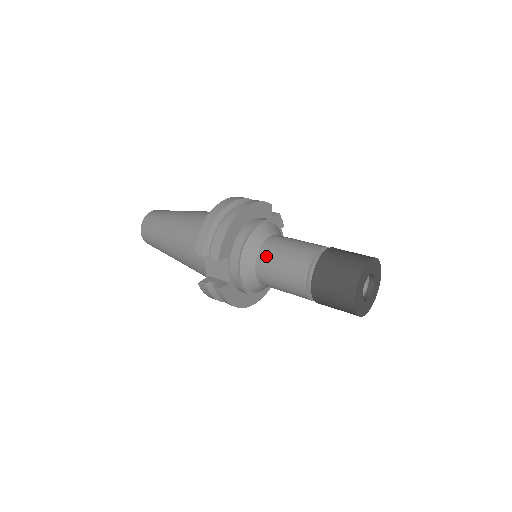
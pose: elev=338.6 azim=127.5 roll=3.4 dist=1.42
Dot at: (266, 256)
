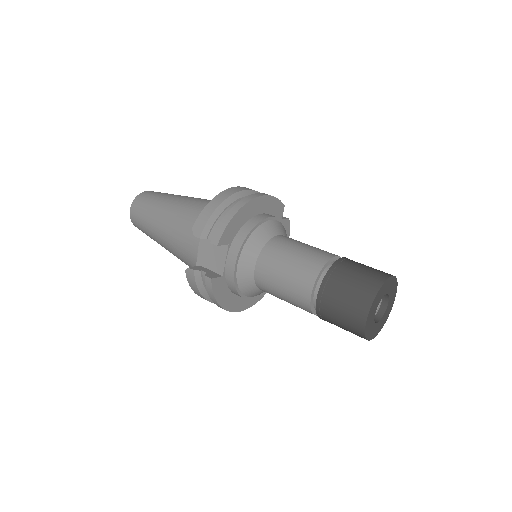
Dot at: (271, 253)
